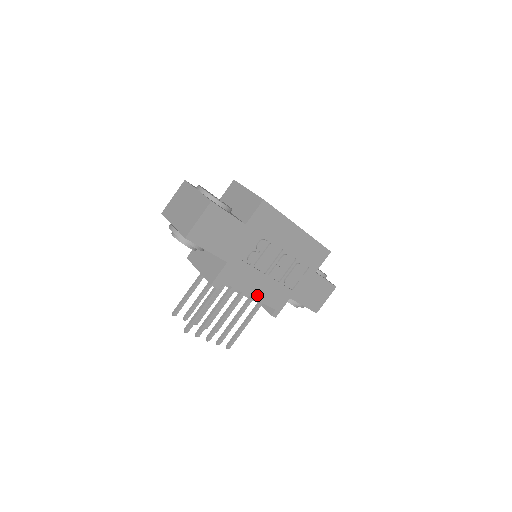
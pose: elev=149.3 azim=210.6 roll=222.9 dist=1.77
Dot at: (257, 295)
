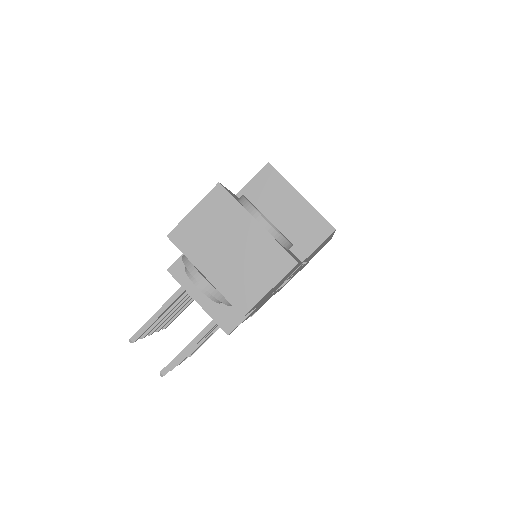
Dot at: (255, 311)
